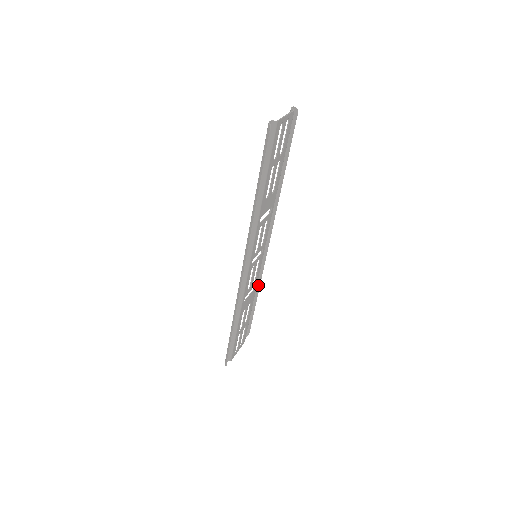
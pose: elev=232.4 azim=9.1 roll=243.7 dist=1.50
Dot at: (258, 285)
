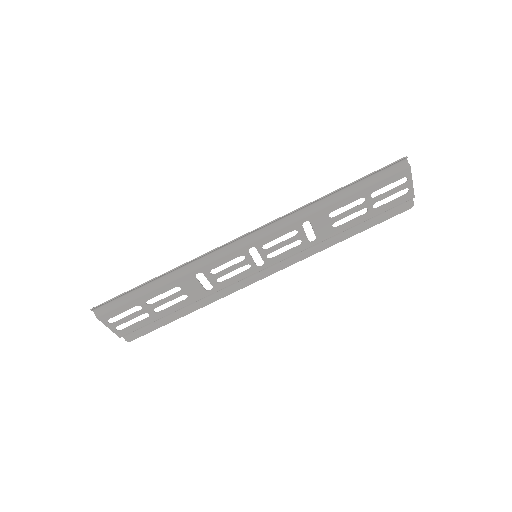
Dot at: (208, 302)
